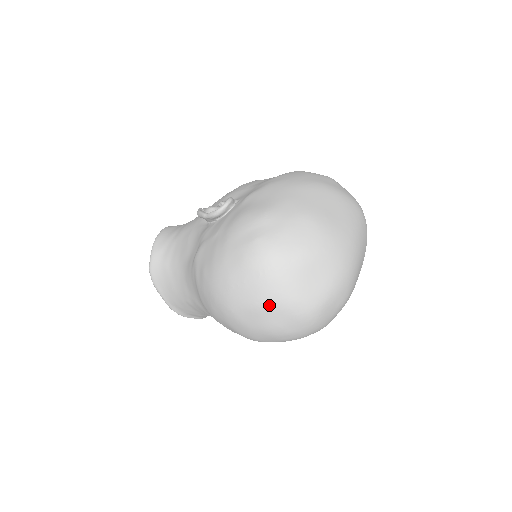
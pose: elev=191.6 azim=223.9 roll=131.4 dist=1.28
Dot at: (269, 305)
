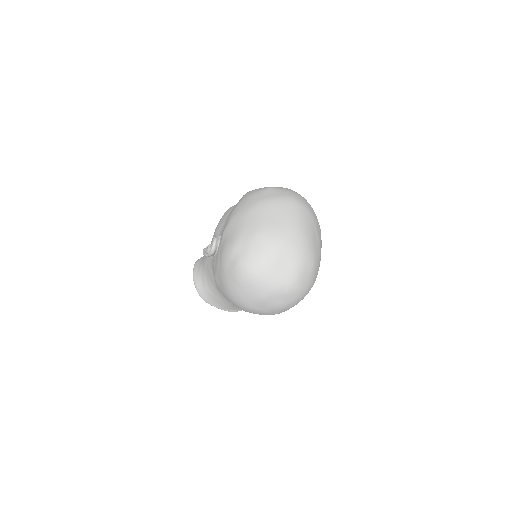
Dot at: (266, 296)
